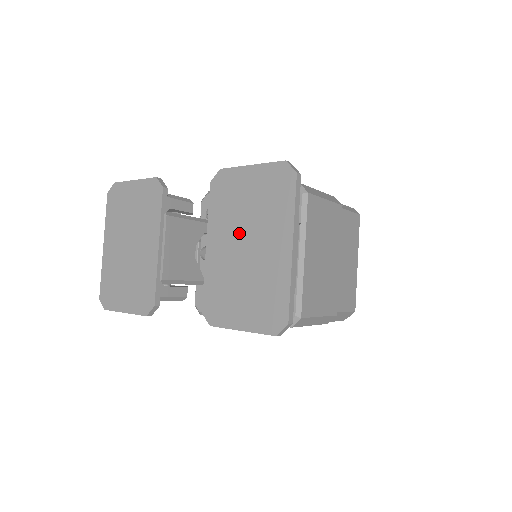
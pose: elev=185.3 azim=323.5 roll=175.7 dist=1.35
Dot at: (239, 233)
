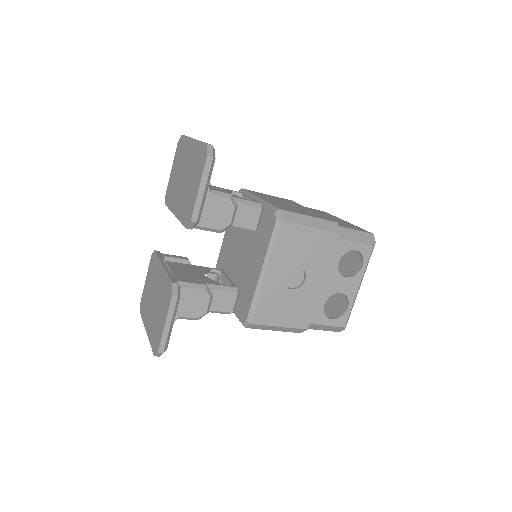
Dot at: (179, 183)
